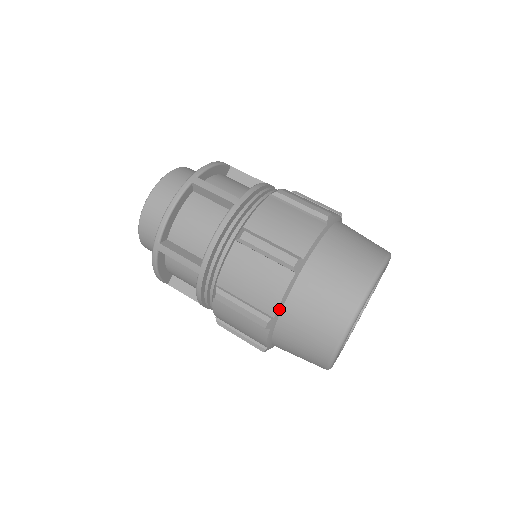
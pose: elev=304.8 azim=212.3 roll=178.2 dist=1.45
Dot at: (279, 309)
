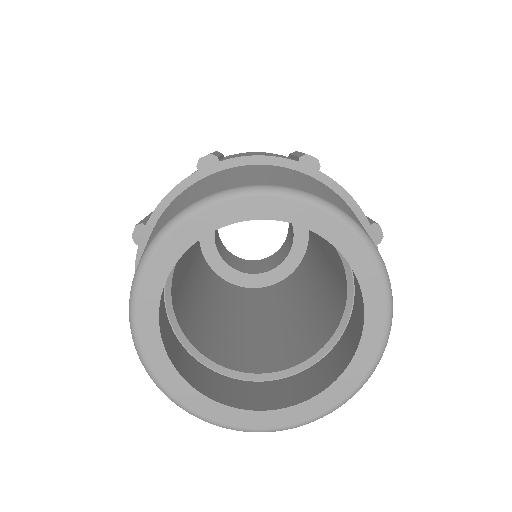
Dot at: (156, 214)
